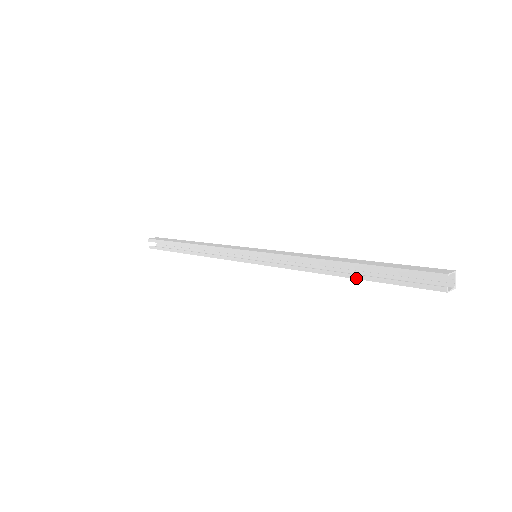
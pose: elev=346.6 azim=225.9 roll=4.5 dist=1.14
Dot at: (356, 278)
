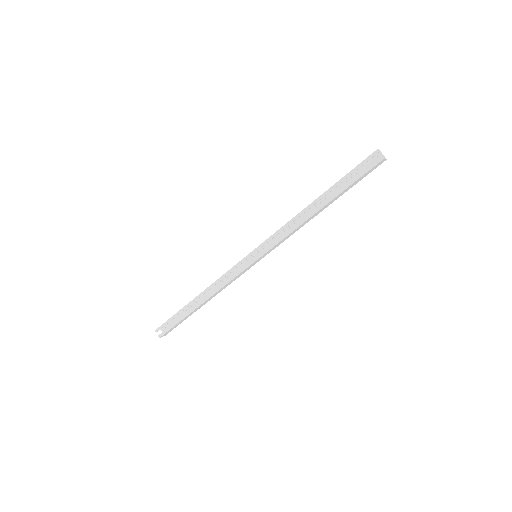
Dot at: (332, 199)
